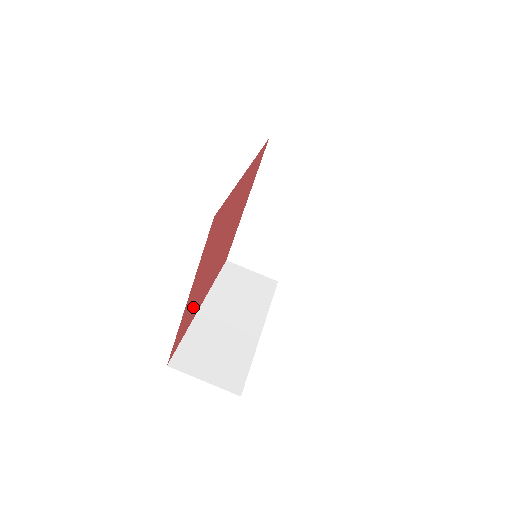
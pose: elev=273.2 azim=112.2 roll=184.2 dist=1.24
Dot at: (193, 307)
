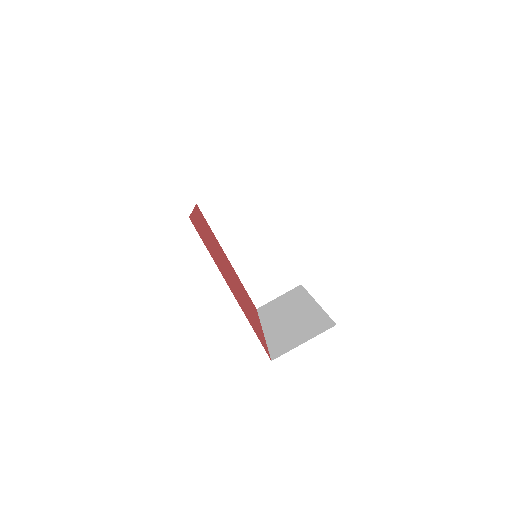
Dot at: (250, 317)
